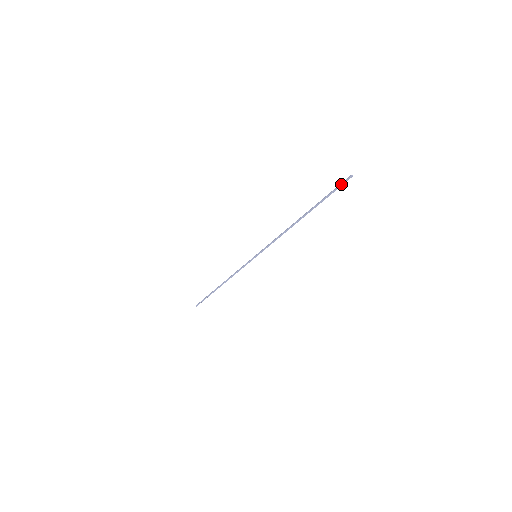
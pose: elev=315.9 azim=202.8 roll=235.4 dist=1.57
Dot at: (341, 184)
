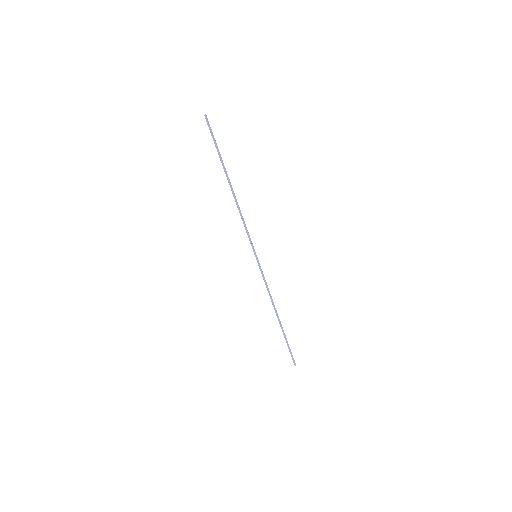
Dot at: (209, 129)
